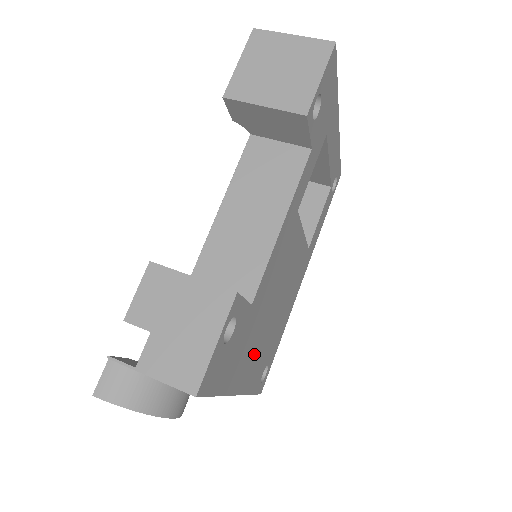
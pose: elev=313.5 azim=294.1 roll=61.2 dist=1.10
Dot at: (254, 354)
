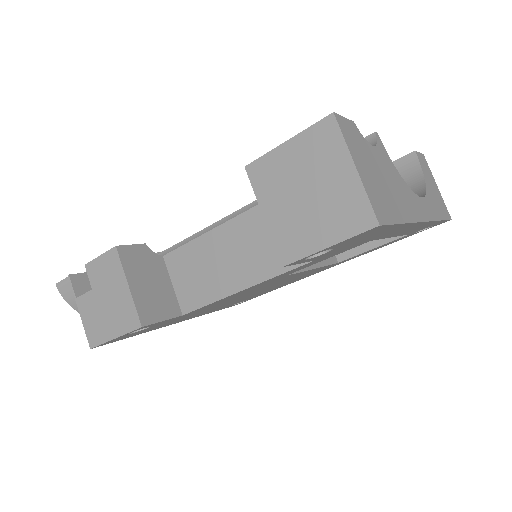
Dot at: (207, 311)
